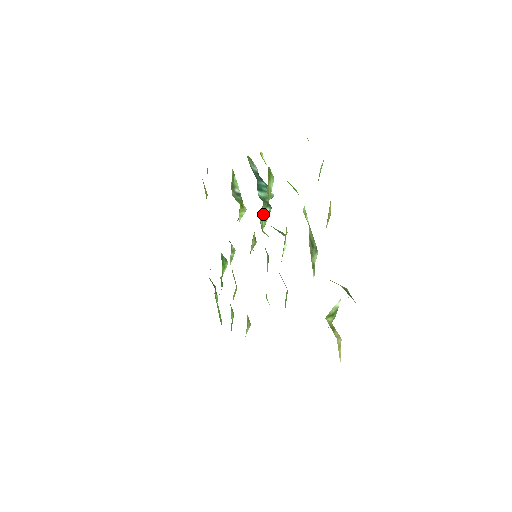
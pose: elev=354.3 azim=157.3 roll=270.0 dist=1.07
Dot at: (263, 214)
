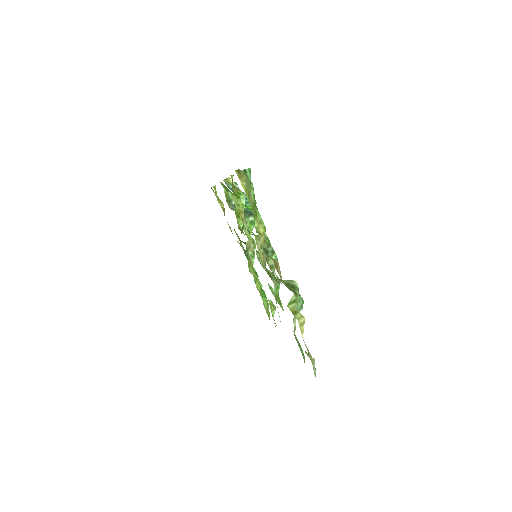
Dot at: (247, 224)
